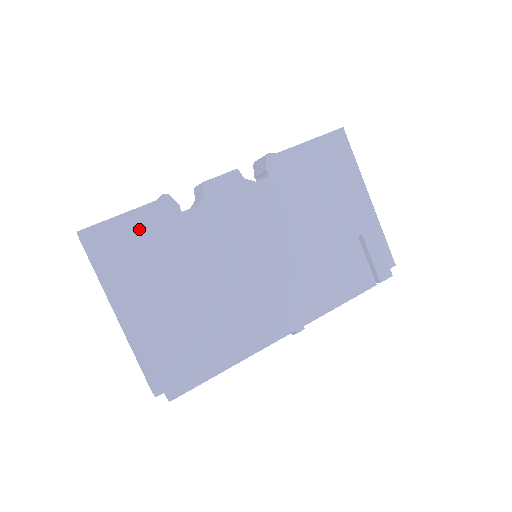
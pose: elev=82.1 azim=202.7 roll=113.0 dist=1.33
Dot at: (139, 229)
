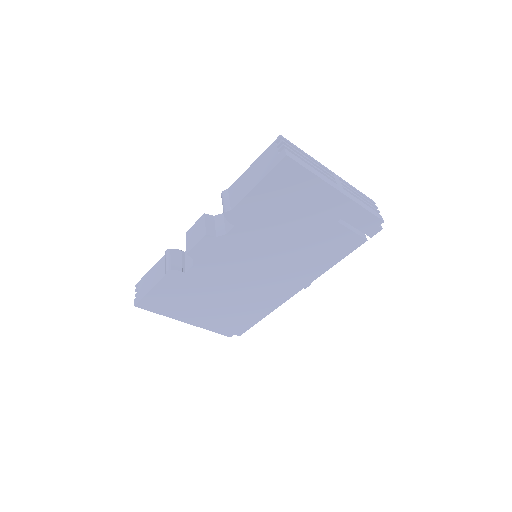
Dot at: (166, 291)
